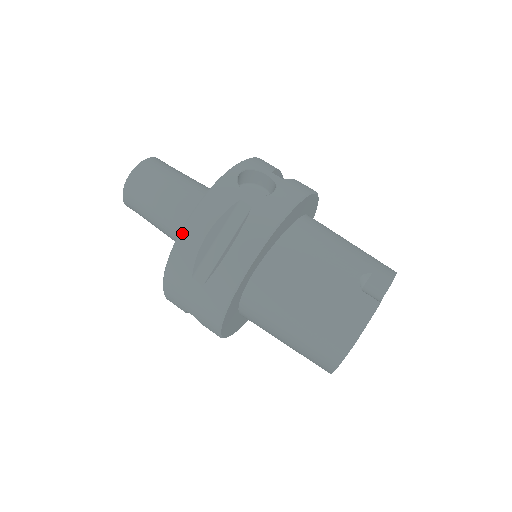
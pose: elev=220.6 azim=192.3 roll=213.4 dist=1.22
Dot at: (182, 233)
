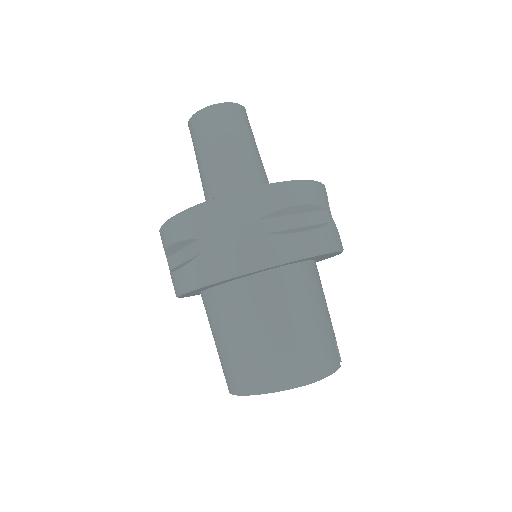
Dot at: (282, 184)
